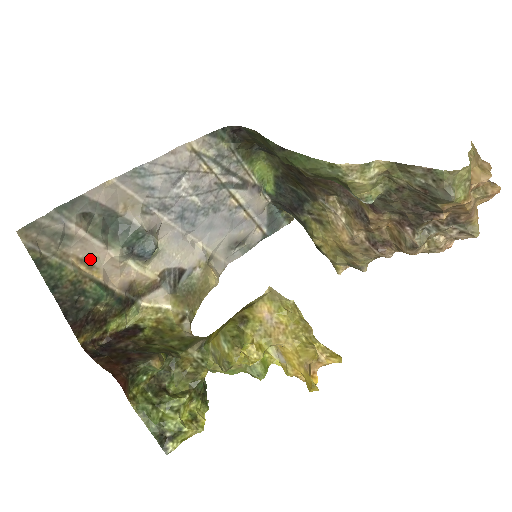
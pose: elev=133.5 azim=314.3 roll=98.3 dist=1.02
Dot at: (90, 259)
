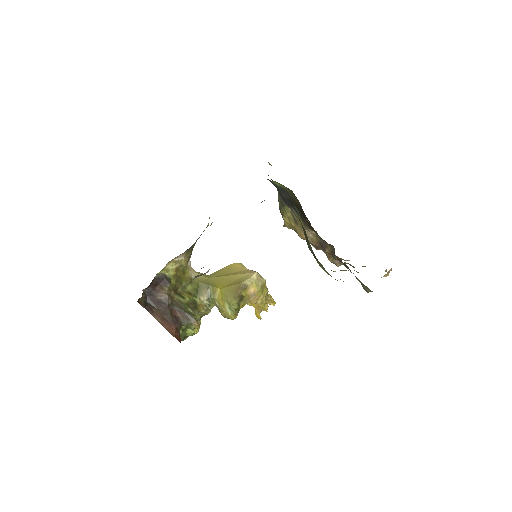
Dot at: occluded
